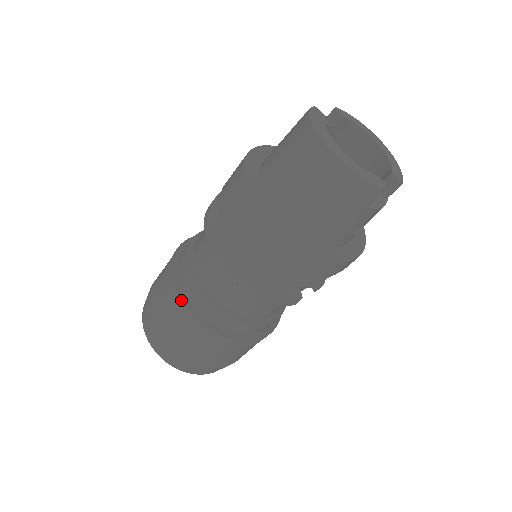
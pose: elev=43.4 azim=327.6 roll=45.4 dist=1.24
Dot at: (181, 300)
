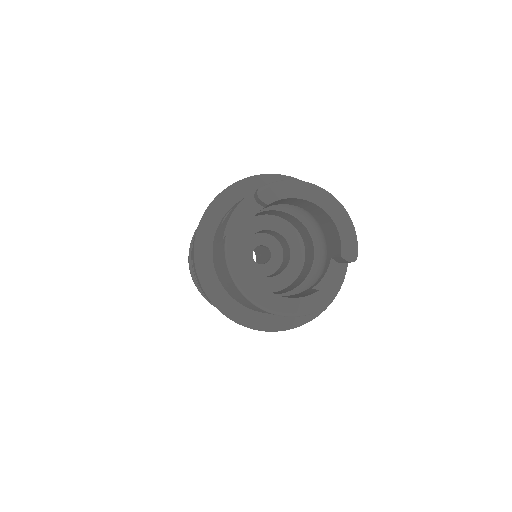
Dot at: (211, 304)
